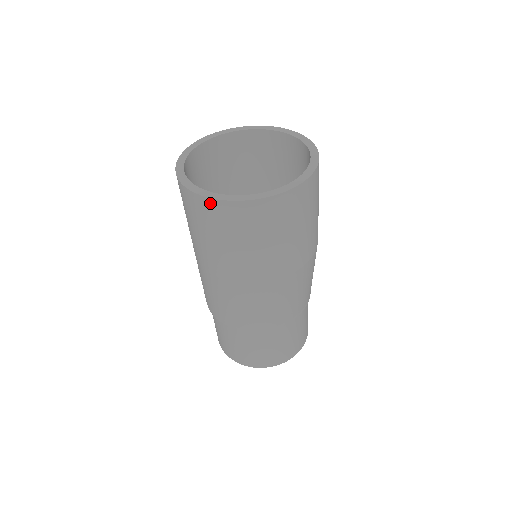
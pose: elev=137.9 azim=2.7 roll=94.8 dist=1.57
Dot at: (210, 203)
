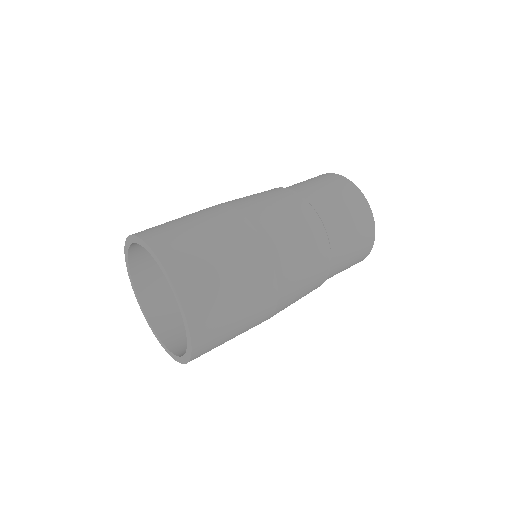
Dot at: occluded
